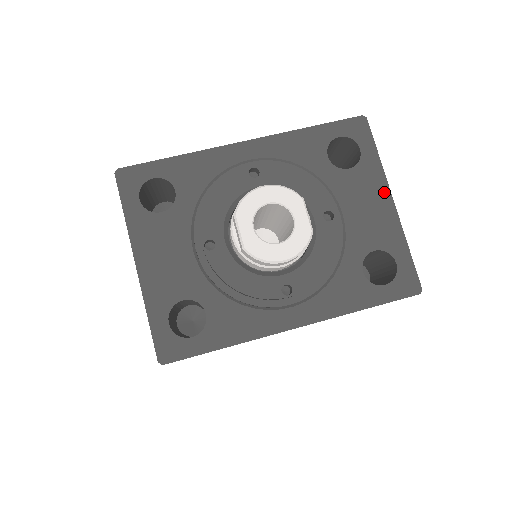
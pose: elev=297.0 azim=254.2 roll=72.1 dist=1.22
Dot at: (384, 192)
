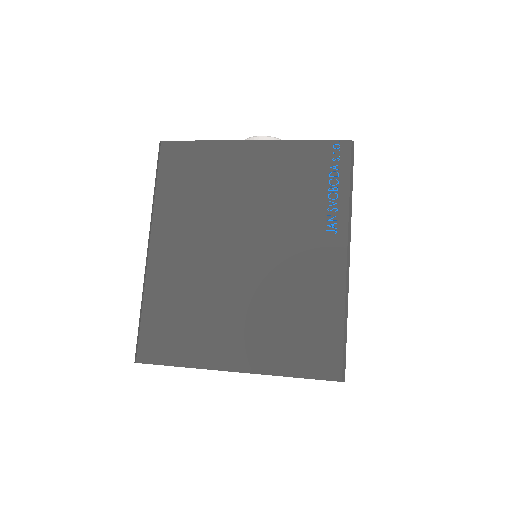
Dot at: occluded
